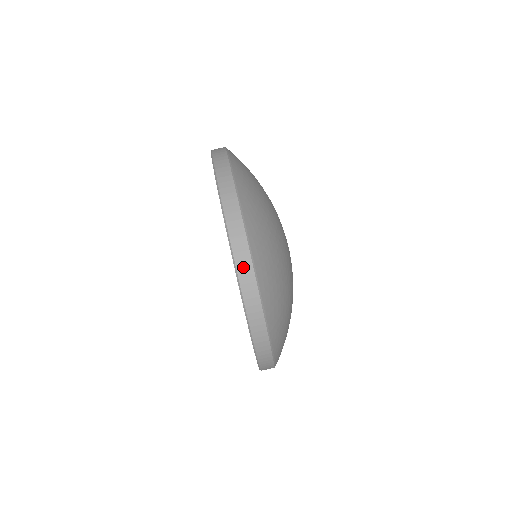
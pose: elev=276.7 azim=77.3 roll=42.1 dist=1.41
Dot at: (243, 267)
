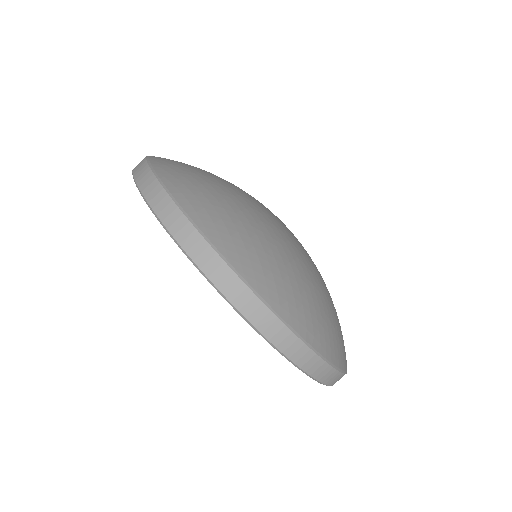
Dot at: (288, 346)
